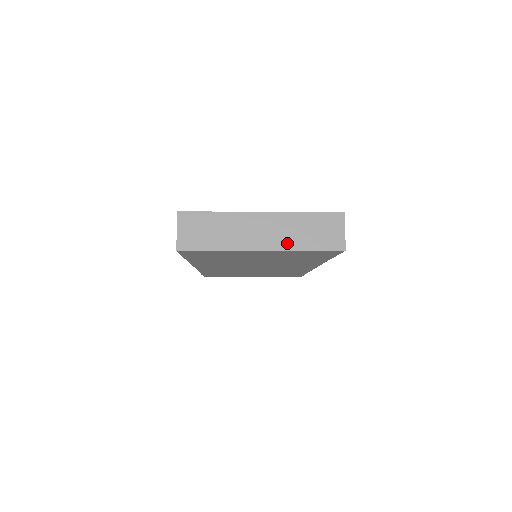
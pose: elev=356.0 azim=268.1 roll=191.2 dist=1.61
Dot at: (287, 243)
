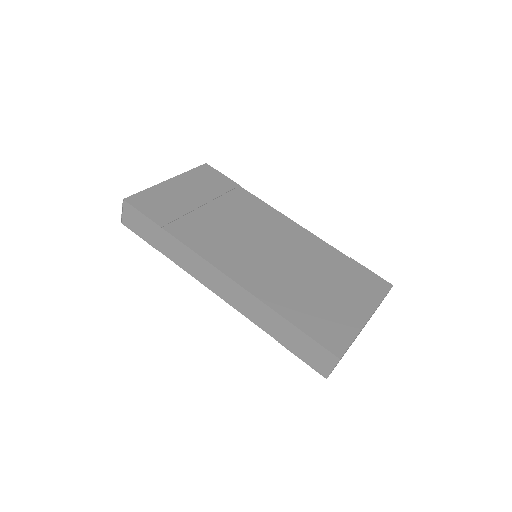
Dot at: occluded
